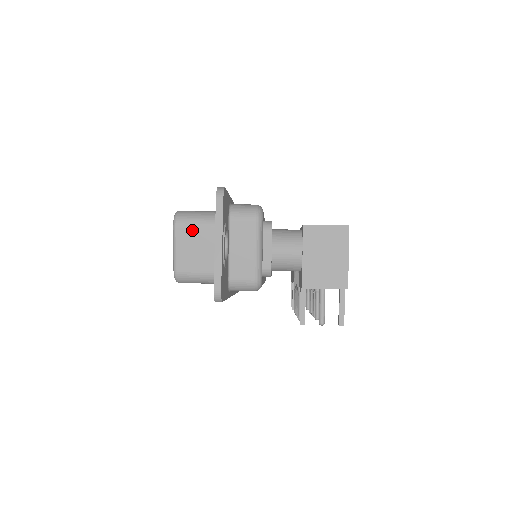
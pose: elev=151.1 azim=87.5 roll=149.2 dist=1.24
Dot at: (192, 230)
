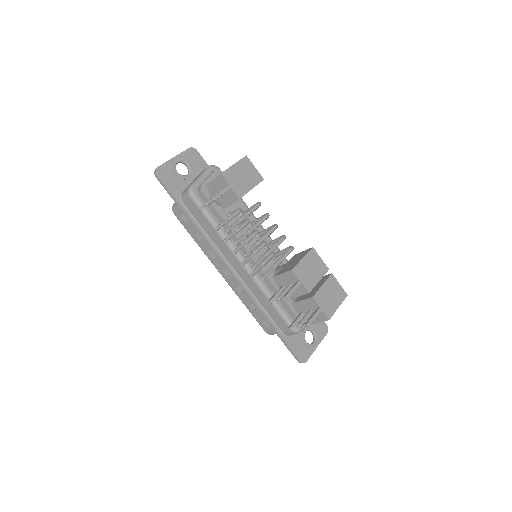
Dot at: occluded
